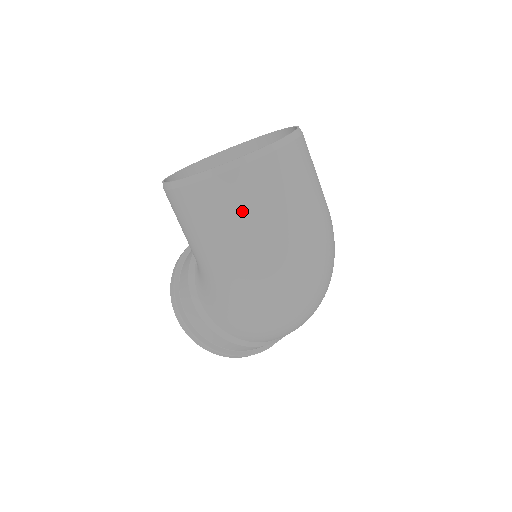
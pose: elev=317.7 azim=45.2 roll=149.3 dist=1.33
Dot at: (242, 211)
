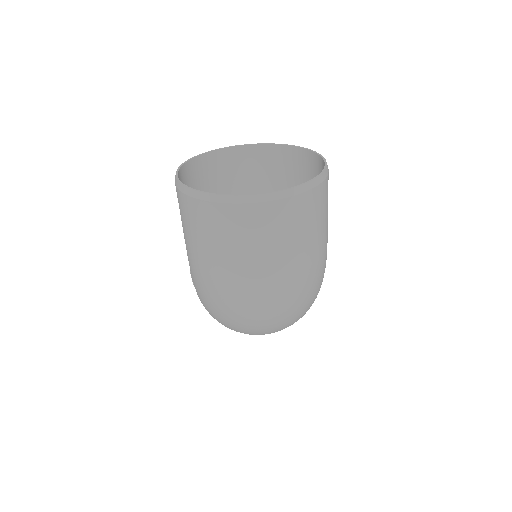
Dot at: (207, 237)
